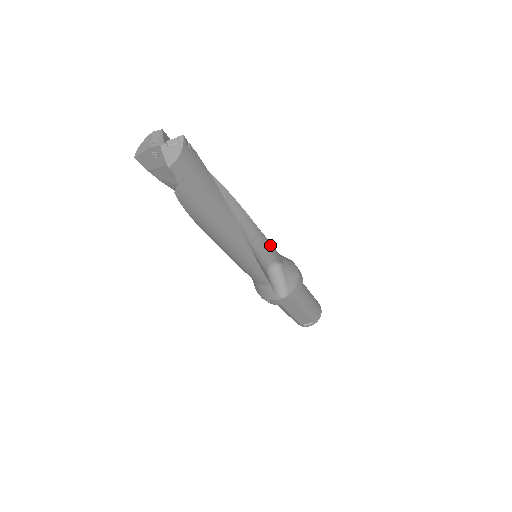
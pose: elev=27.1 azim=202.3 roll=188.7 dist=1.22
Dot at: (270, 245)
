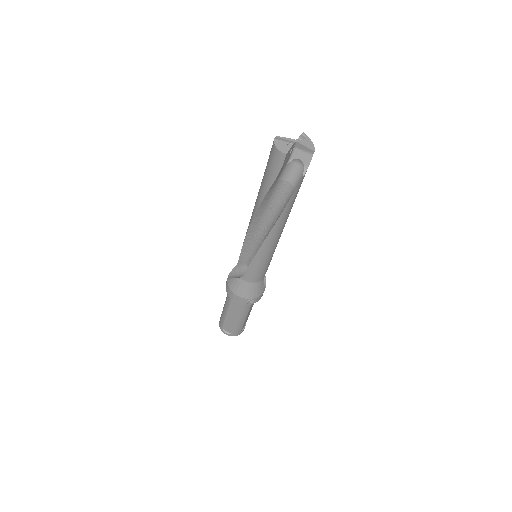
Dot at: occluded
